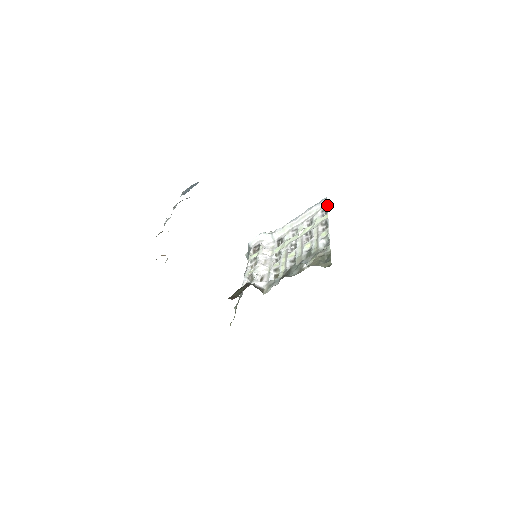
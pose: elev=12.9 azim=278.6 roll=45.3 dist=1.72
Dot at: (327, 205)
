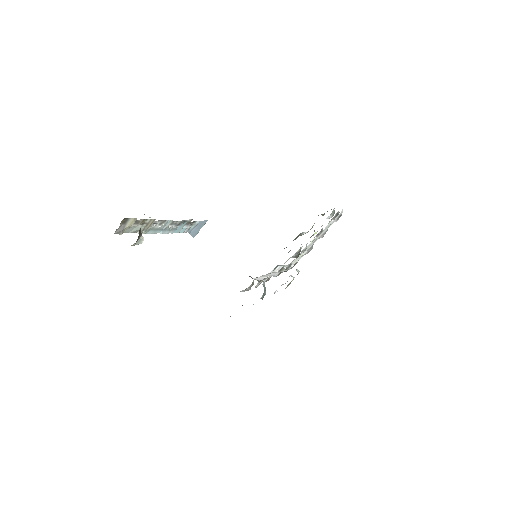
Dot at: (342, 212)
